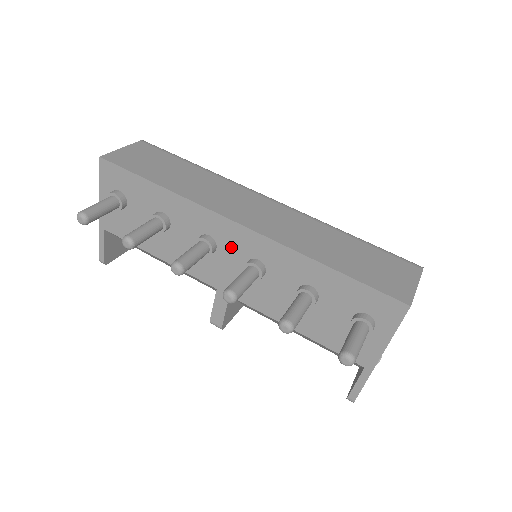
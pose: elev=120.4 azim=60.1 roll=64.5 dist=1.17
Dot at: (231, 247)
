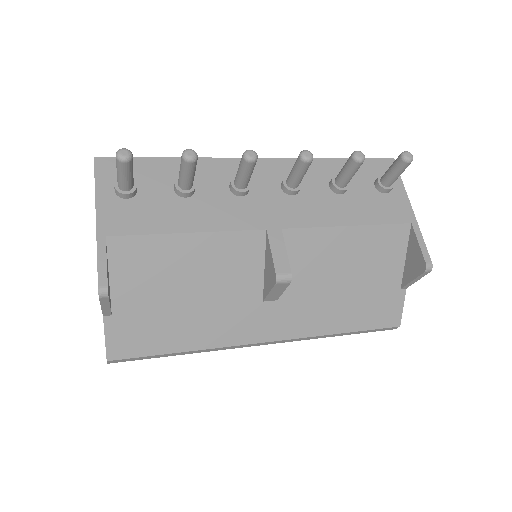
Dot at: (261, 180)
